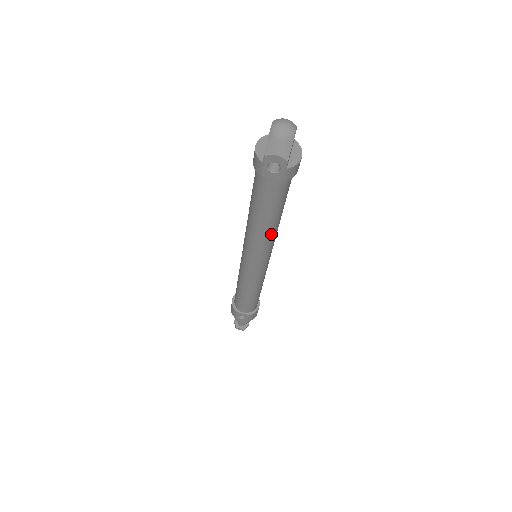
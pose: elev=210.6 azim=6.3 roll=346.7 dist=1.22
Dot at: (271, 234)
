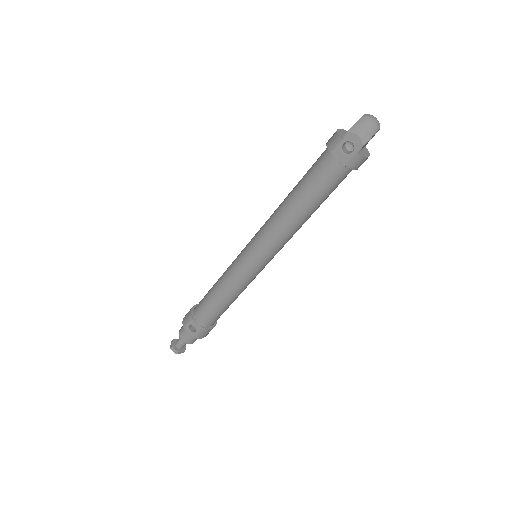
Dot at: (294, 227)
